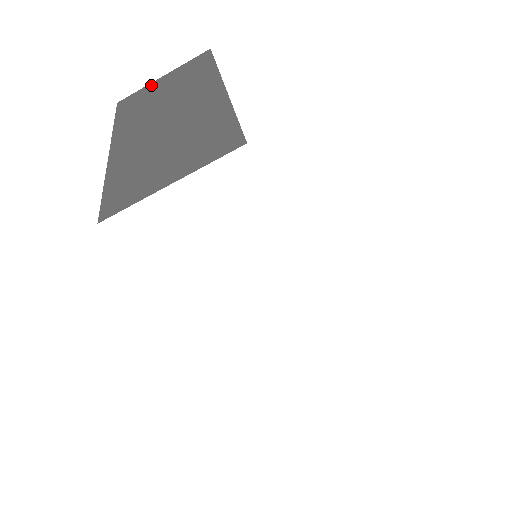
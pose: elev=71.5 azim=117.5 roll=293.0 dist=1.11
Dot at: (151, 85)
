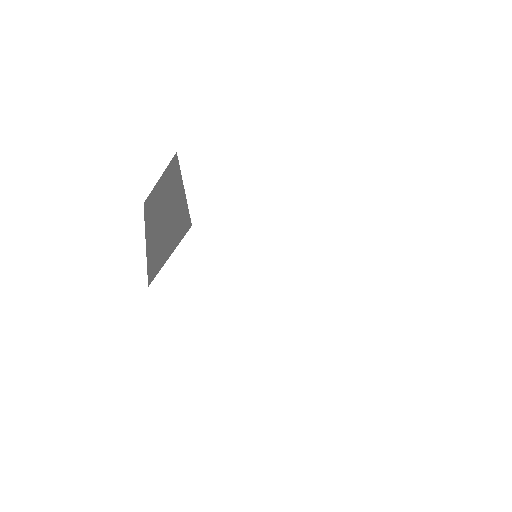
Dot at: (155, 187)
